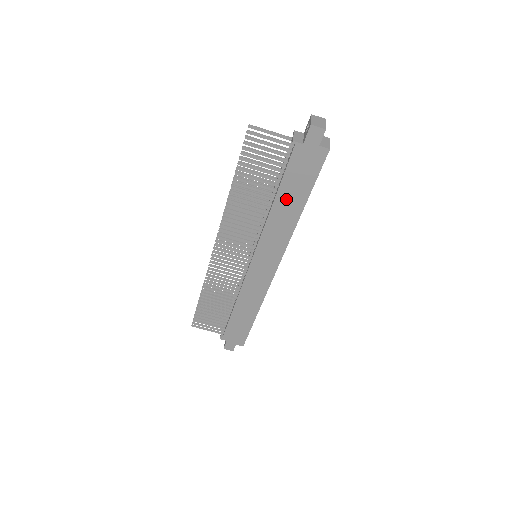
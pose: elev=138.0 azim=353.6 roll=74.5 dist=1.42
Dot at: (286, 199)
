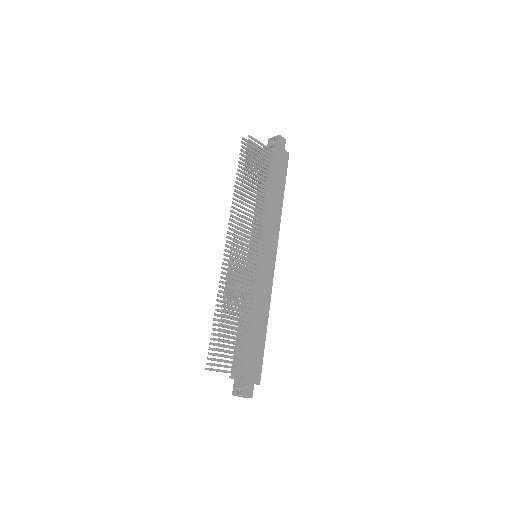
Dot at: (274, 190)
